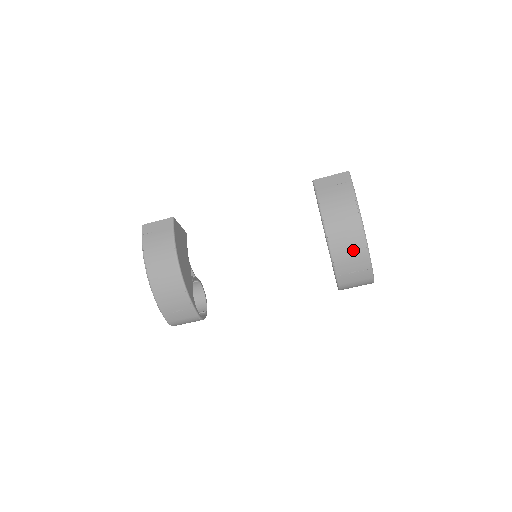
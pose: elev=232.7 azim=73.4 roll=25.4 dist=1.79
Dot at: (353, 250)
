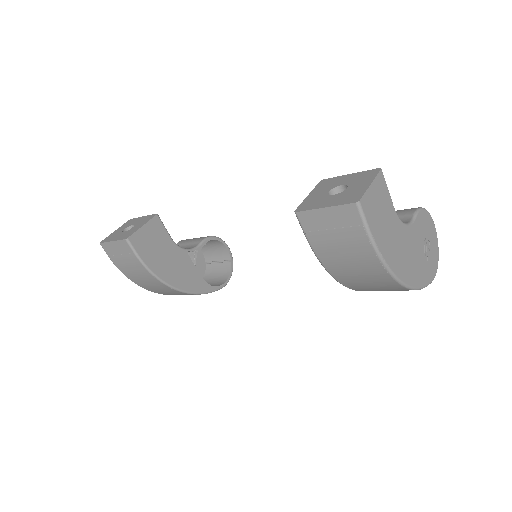
Dot at: (389, 290)
